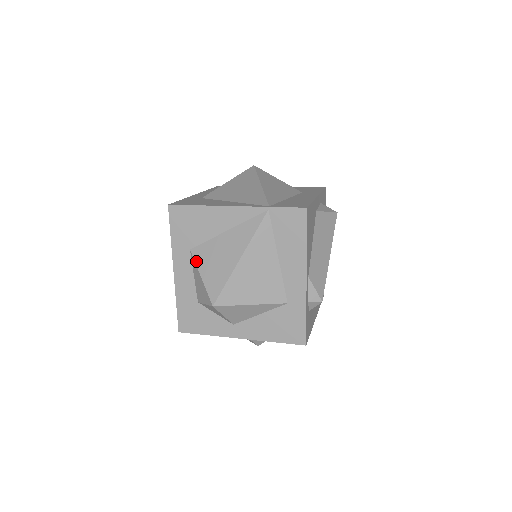
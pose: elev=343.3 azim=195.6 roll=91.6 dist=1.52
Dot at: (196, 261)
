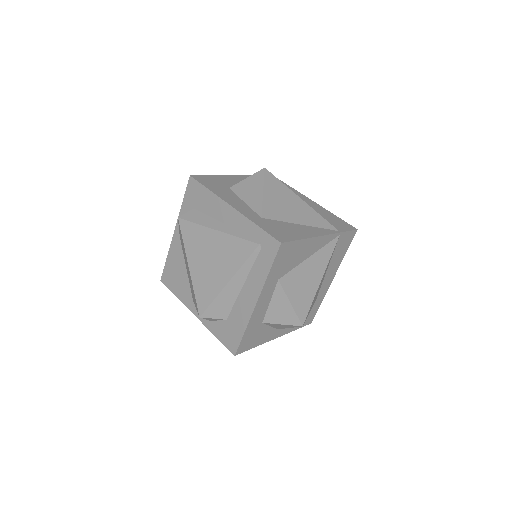
Dot at: (285, 290)
